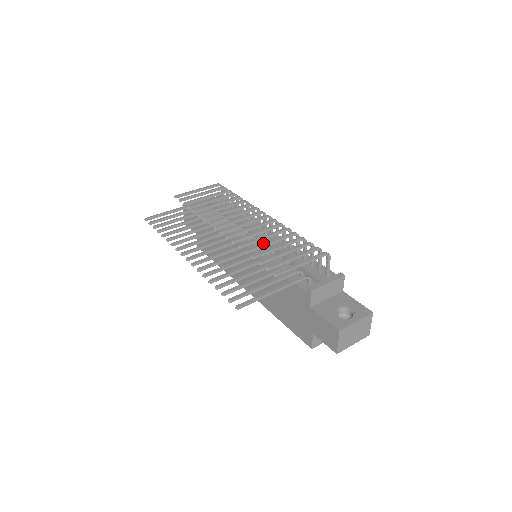
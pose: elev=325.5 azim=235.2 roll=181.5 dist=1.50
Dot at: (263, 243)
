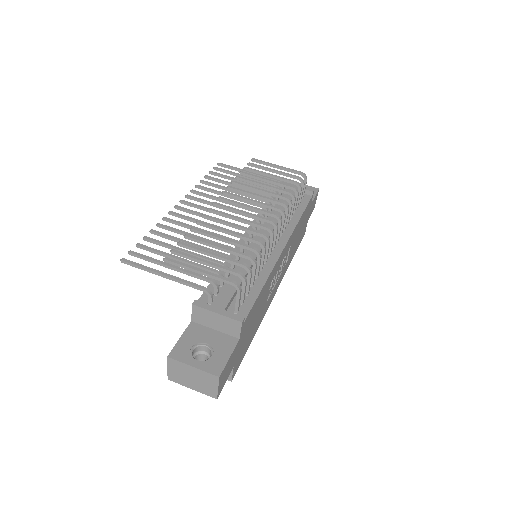
Dot at: (215, 234)
